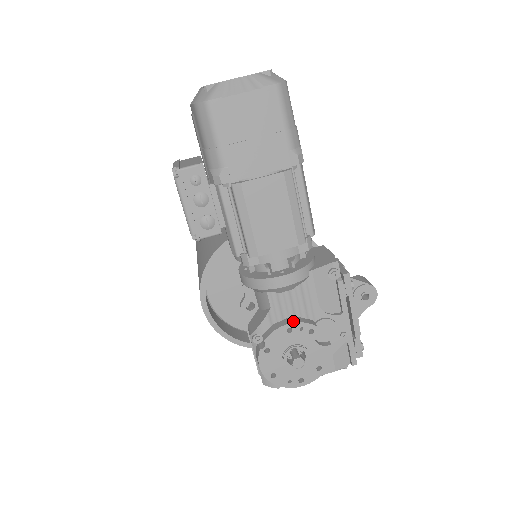
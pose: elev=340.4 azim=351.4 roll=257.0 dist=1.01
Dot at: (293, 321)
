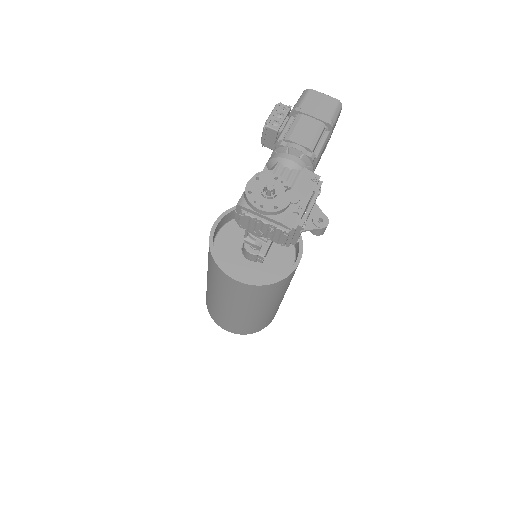
Dot at: (281, 177)
